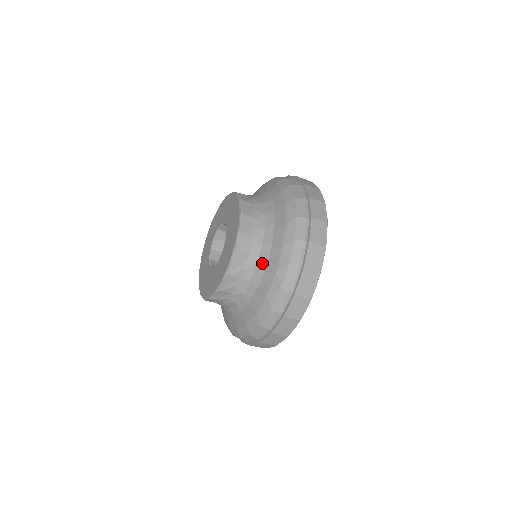
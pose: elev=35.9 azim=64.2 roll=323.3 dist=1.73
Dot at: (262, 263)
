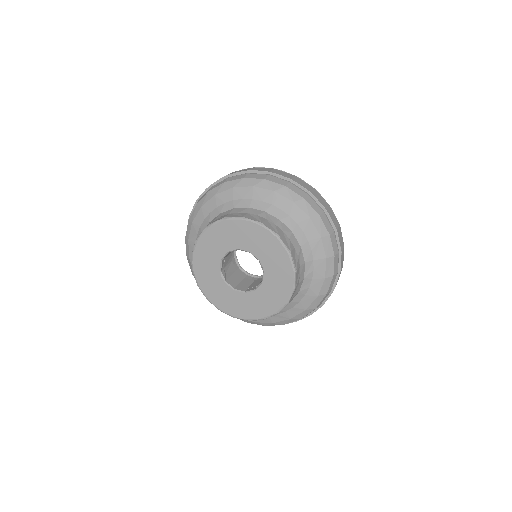
Dot at: occluded
